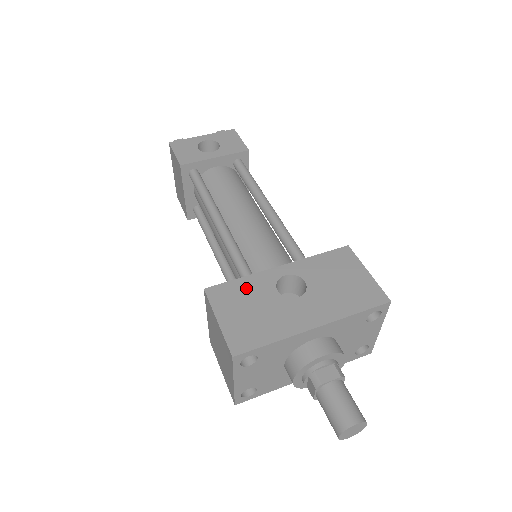
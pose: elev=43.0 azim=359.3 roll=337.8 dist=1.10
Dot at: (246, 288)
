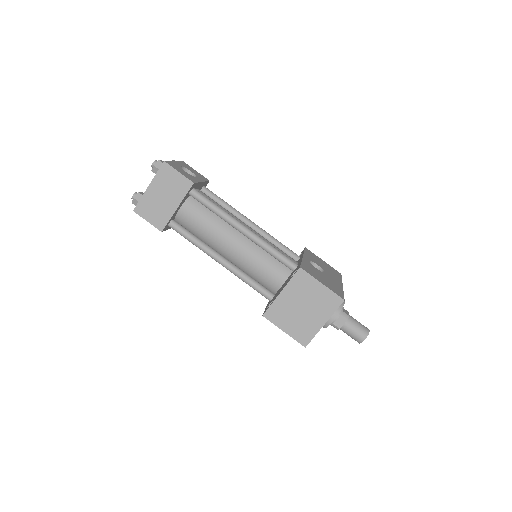
Dot at: (309, 267)
